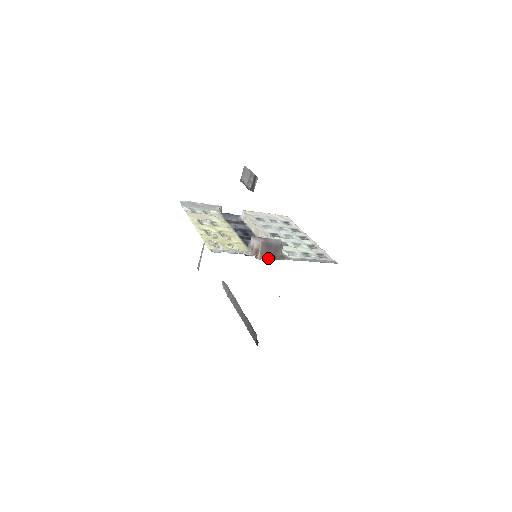
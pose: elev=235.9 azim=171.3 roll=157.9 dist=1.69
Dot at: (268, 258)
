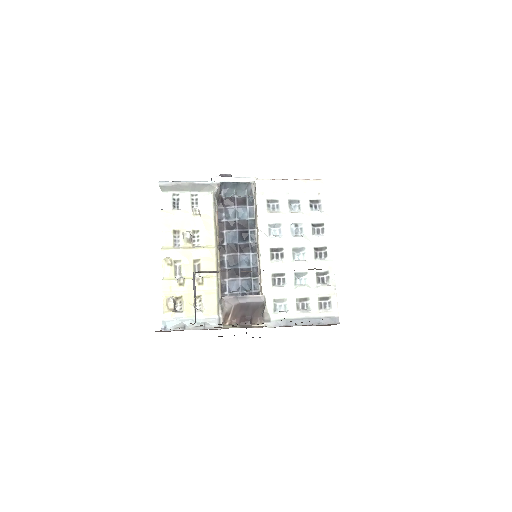
Dot at: (241, 322)
